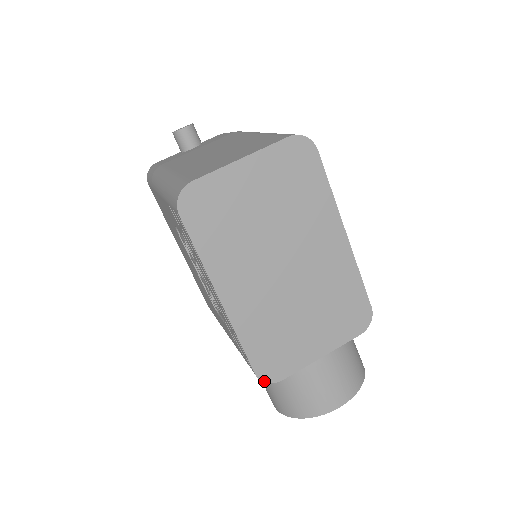
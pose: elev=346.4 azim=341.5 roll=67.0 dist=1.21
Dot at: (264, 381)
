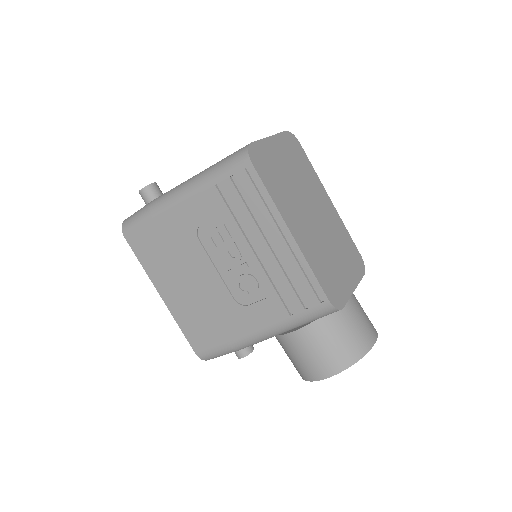
Dot at: (335, 307)
